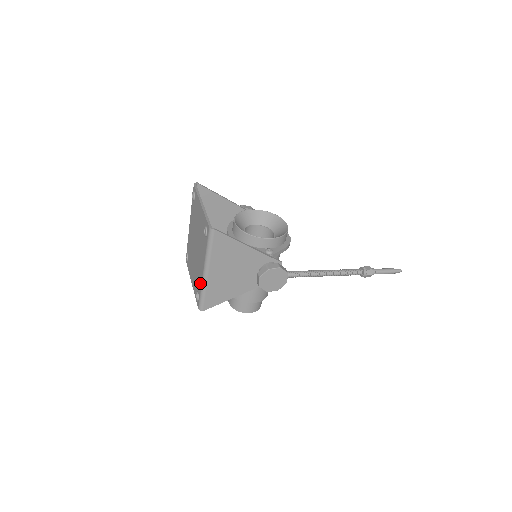
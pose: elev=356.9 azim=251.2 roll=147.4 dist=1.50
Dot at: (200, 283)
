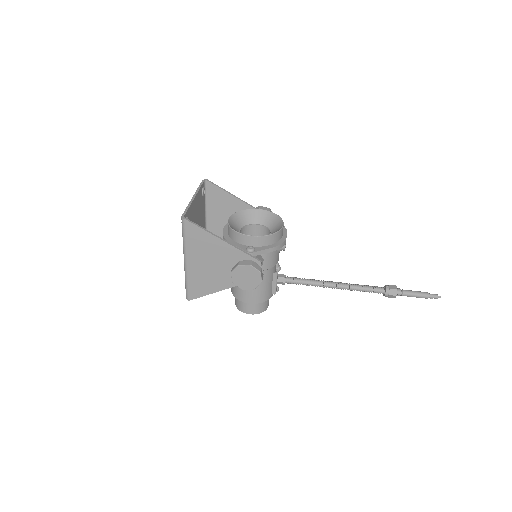
Dot at: occluded
